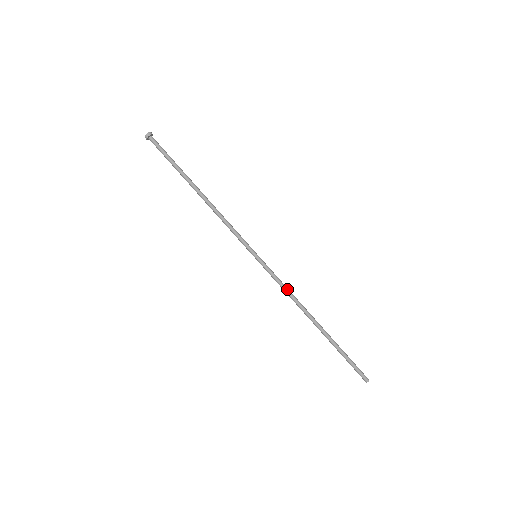
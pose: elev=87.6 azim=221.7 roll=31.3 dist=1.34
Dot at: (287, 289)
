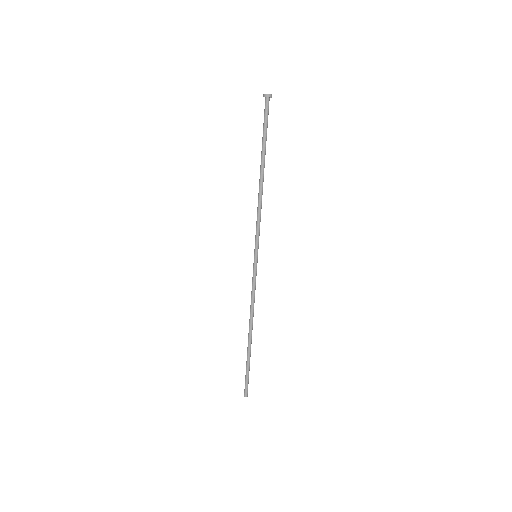
Dot at: (254, 297)
